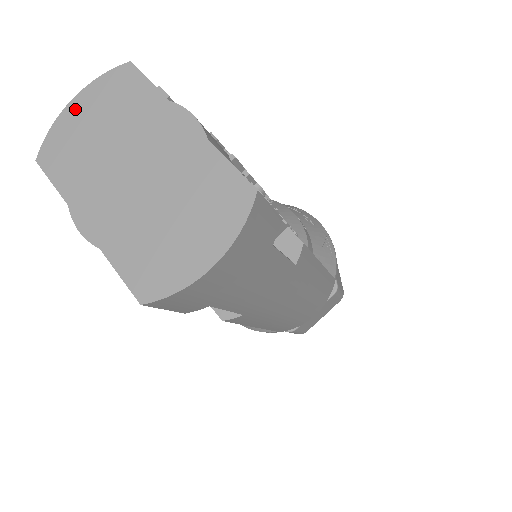
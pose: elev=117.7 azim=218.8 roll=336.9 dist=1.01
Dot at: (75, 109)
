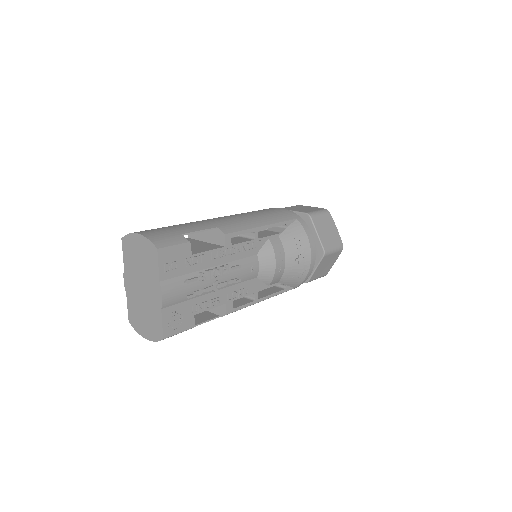
Dot at: (137, 239)
